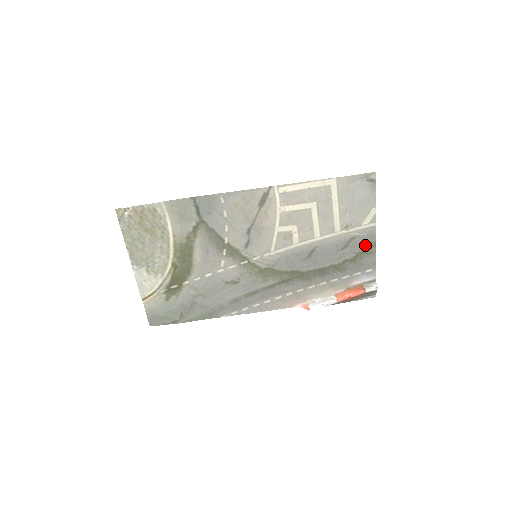
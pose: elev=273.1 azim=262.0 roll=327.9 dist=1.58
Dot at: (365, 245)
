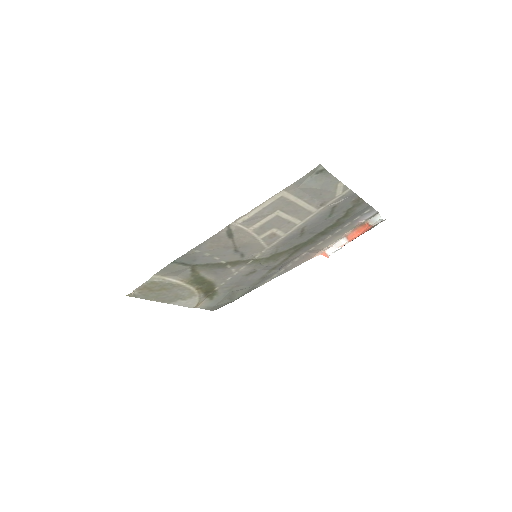
Dot at: (350, 203)
